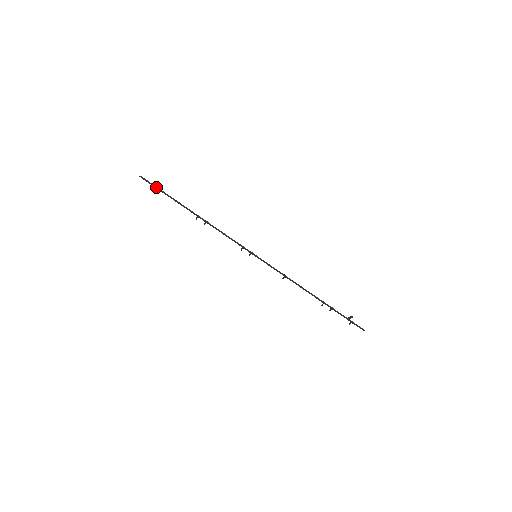
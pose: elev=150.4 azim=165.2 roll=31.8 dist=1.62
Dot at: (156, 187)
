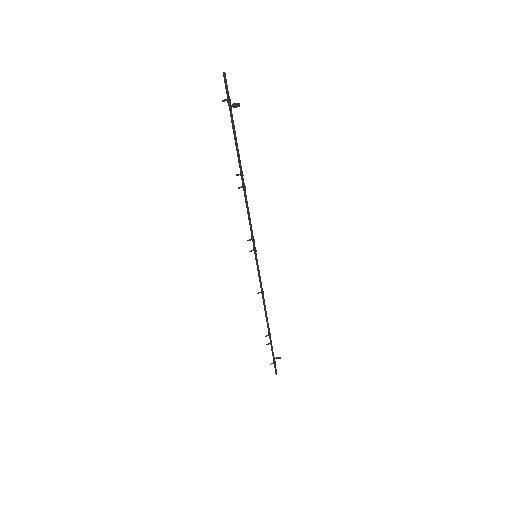
Dot at: (230, 103)
